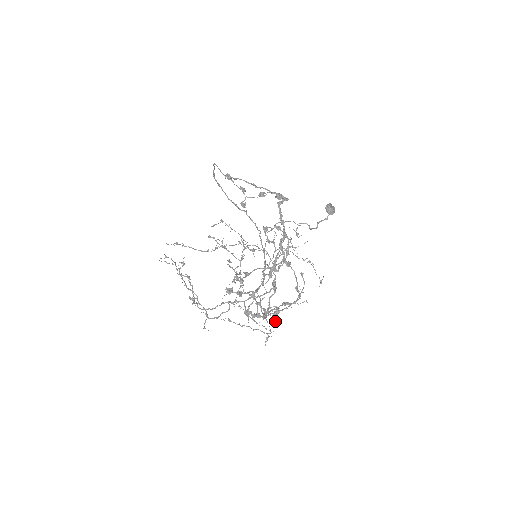
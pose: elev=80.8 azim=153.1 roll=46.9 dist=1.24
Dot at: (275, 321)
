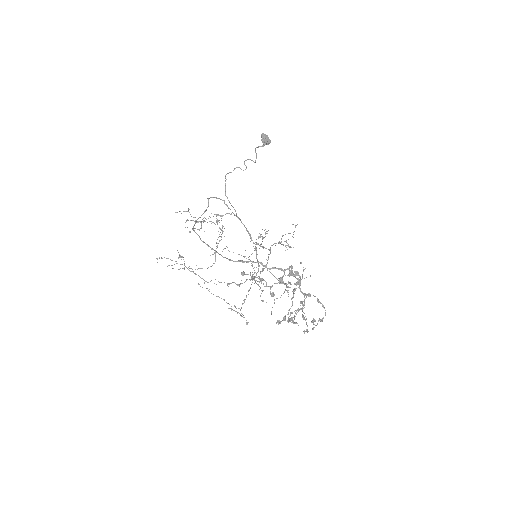
Dot at: occluded
